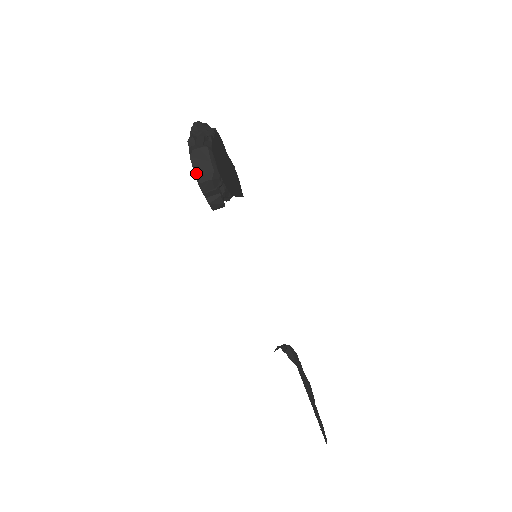
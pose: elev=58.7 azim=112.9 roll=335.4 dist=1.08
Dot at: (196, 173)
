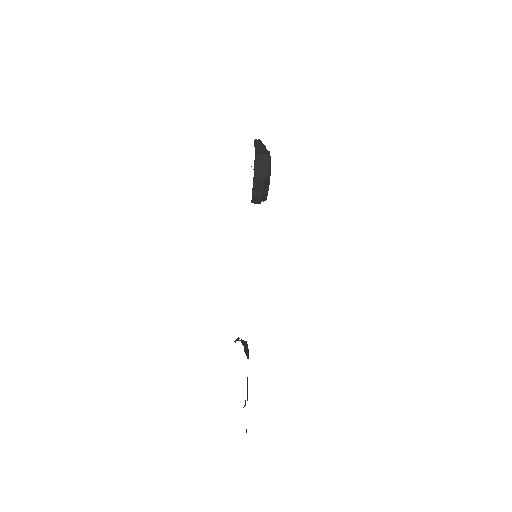
Dot at: (255, 170)
